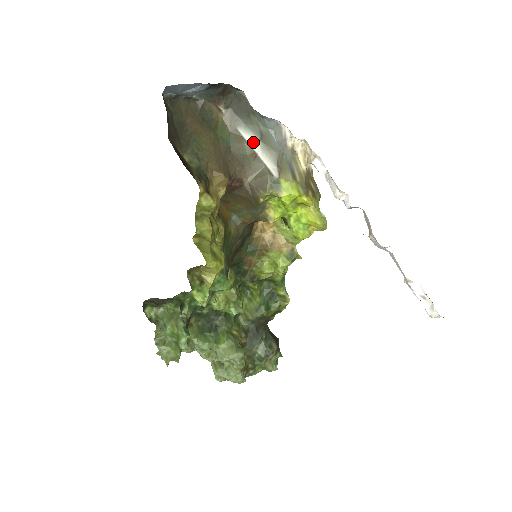
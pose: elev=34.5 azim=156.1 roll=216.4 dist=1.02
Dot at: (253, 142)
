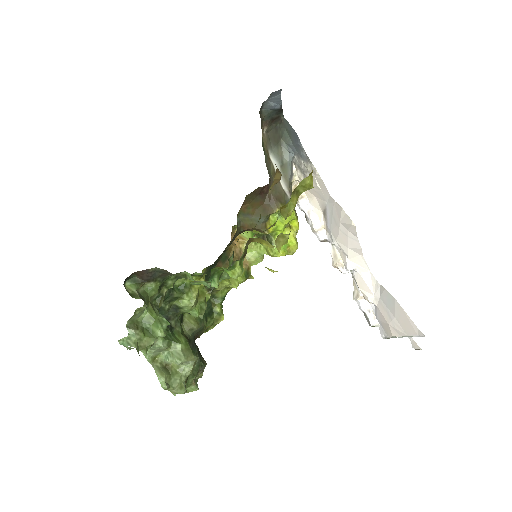
Dot at: occluded
